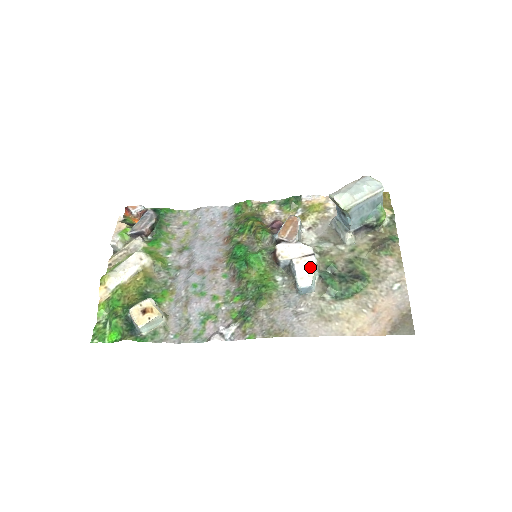
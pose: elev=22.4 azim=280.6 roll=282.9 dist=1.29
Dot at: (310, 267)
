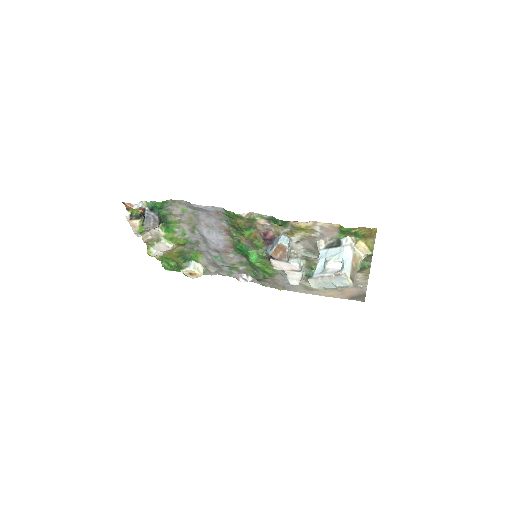
Dot at: (297, 277)
